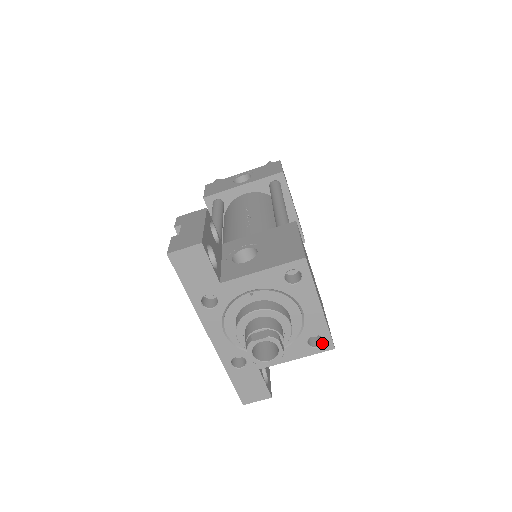
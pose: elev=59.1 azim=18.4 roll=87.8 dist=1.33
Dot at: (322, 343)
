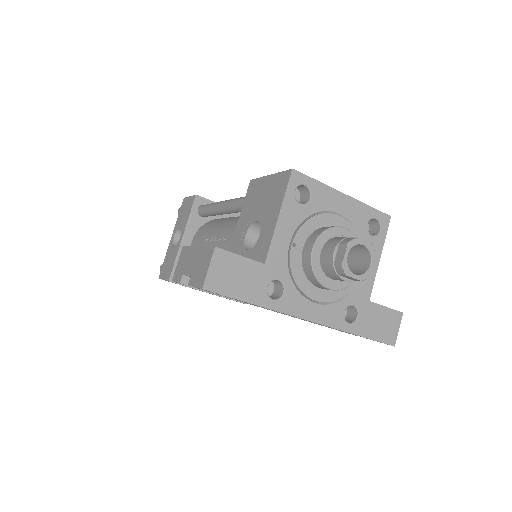
Dot at: (379, 223)
